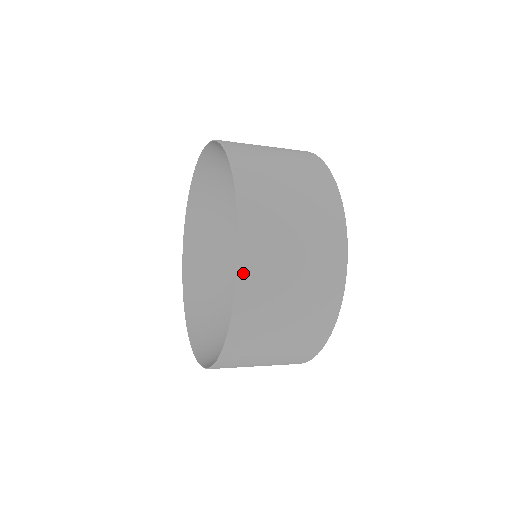
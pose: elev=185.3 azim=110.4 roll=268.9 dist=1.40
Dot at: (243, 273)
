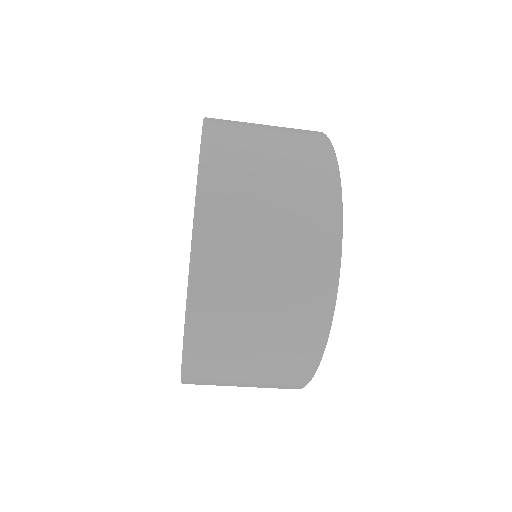
Dot at: (201, 224)
